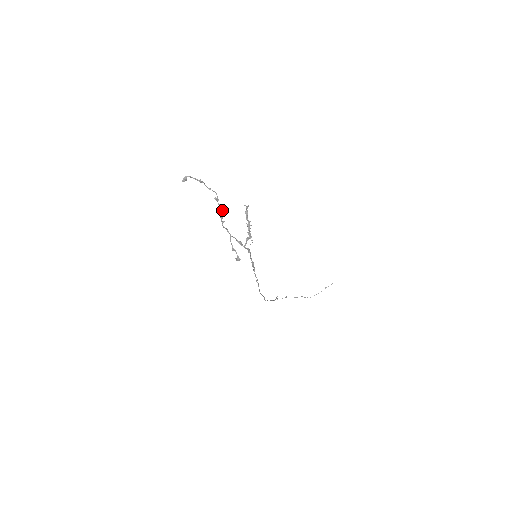
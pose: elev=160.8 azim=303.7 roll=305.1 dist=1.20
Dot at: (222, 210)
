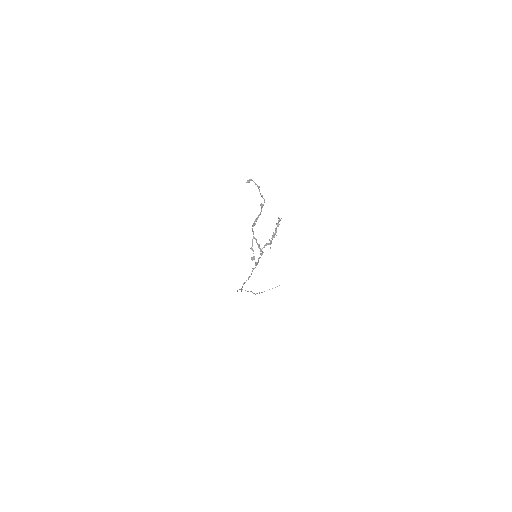
Dot at: occluded
